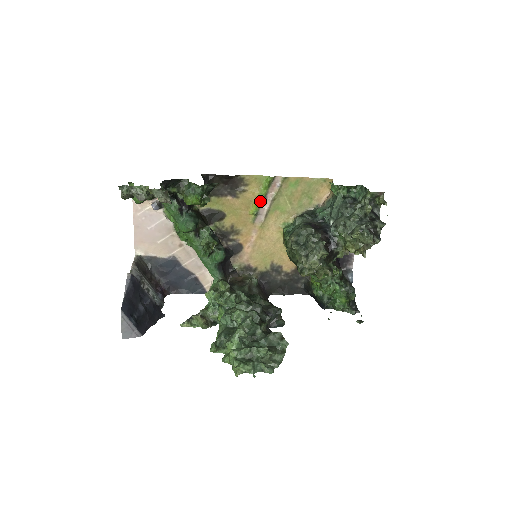
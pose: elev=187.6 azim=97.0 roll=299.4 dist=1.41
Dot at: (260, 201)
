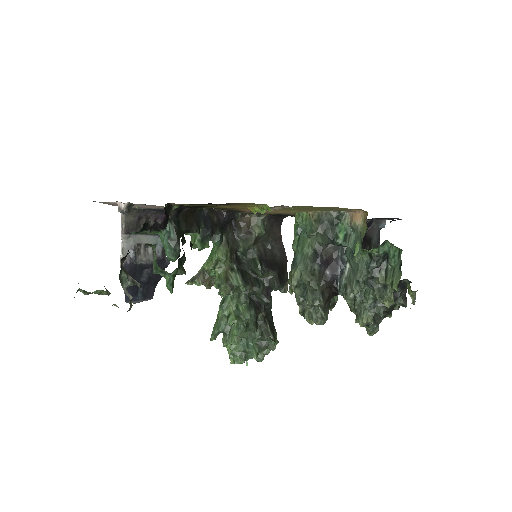
Dot at: occluded
